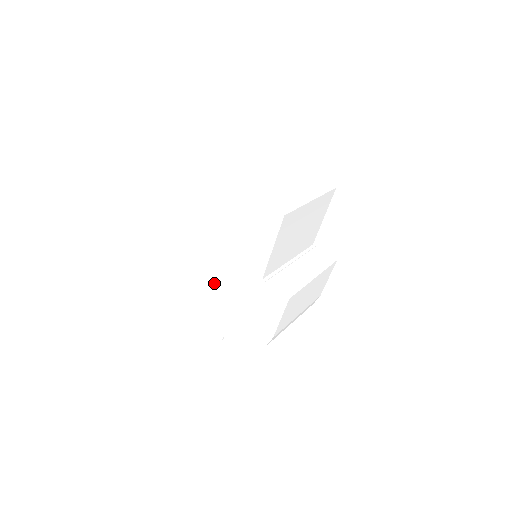
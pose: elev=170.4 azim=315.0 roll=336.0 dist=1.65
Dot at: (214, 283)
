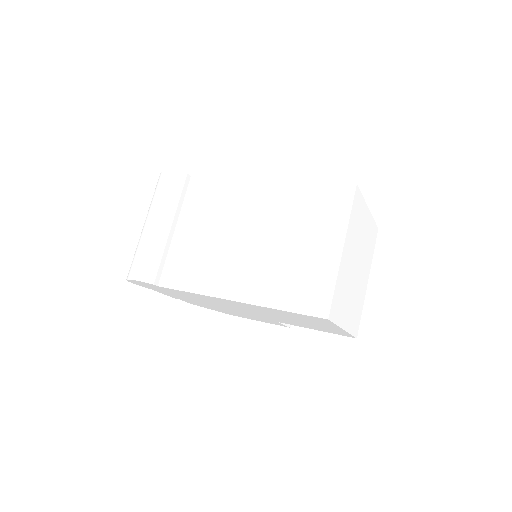
Dot at: (214, 303)
